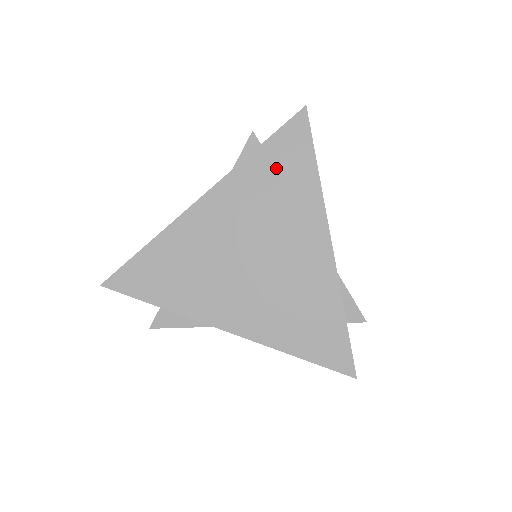
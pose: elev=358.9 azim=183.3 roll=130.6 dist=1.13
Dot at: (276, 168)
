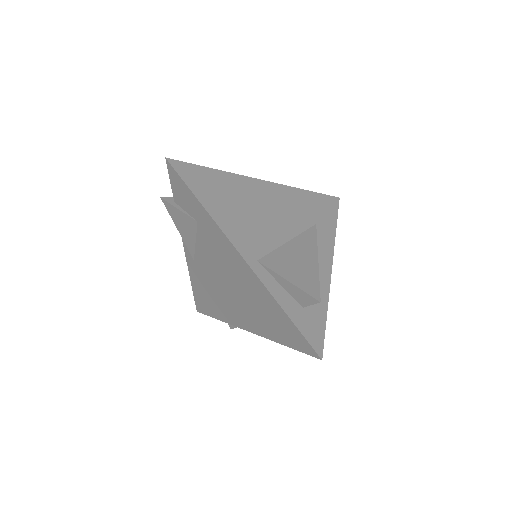
Dot at: (188, 213)
